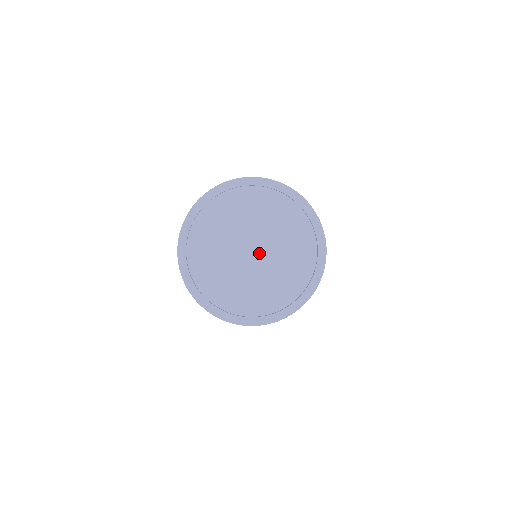
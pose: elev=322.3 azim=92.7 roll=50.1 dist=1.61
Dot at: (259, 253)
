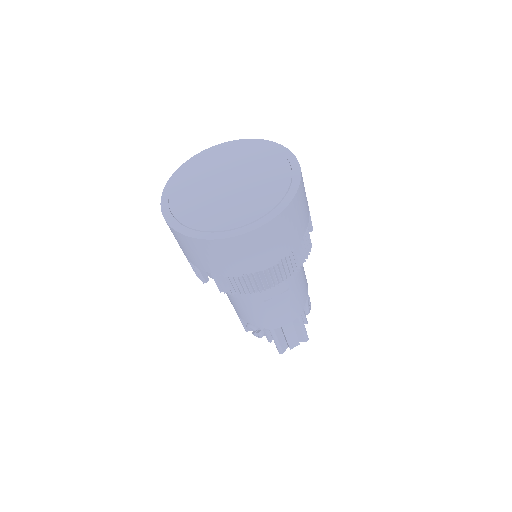
Dot at: (236, 184)
